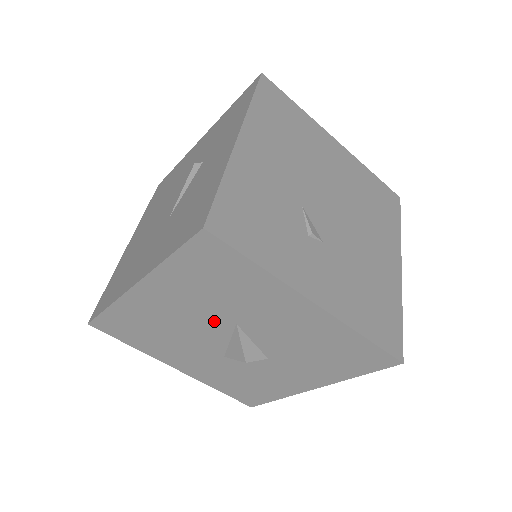
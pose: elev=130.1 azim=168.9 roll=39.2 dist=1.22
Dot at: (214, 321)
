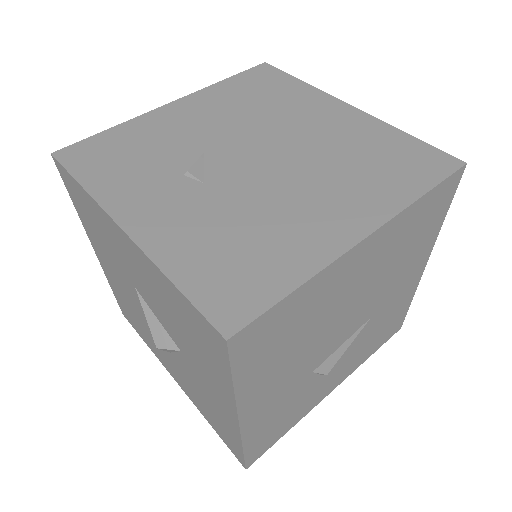
Dot at: (130, 287)
